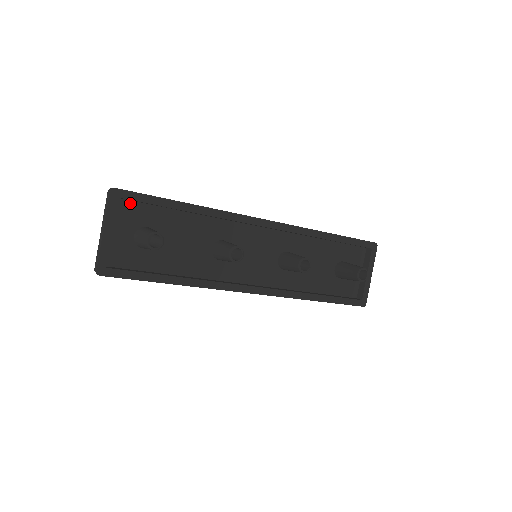
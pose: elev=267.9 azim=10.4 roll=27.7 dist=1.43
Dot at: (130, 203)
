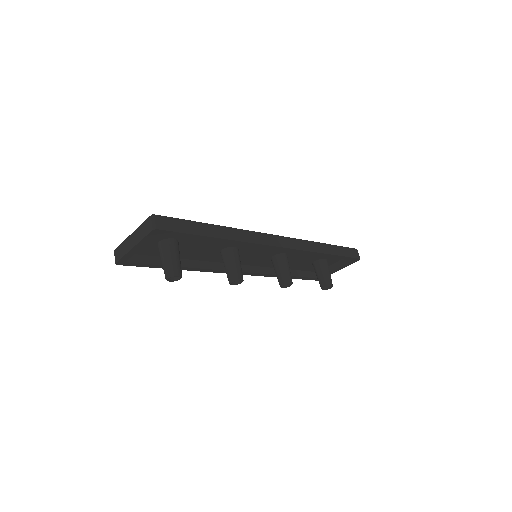
Dot at: occluded
